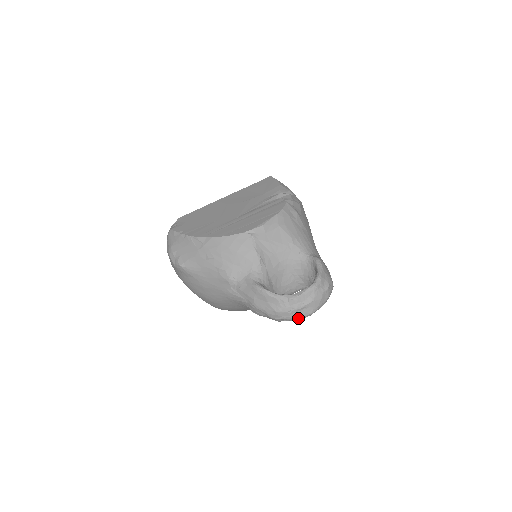
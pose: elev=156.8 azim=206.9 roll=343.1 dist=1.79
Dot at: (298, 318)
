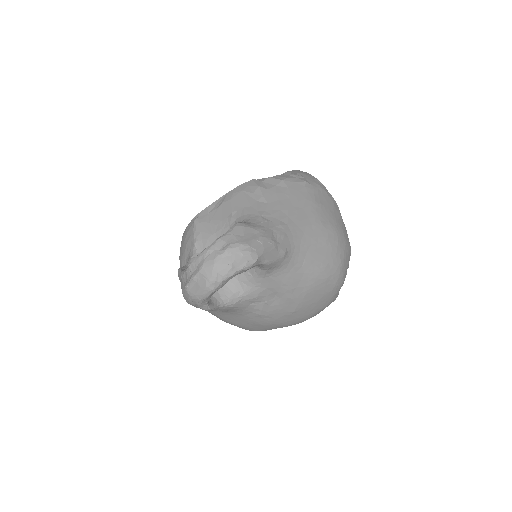
Dot at: (199, 296)
